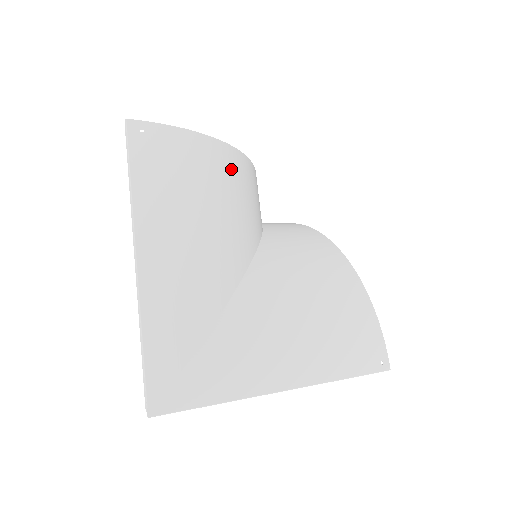
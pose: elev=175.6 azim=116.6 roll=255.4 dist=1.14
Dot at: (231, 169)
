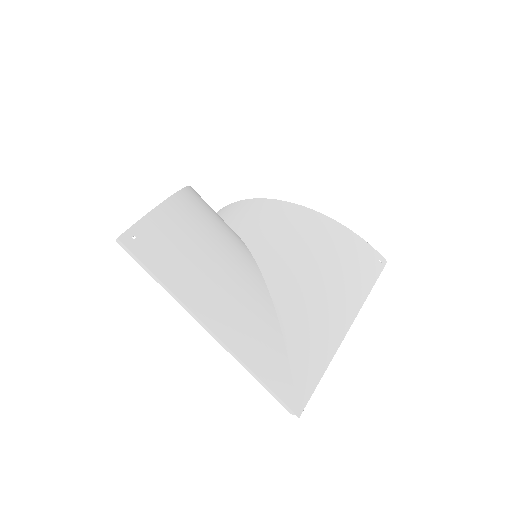
Dot at: (196, 208)
